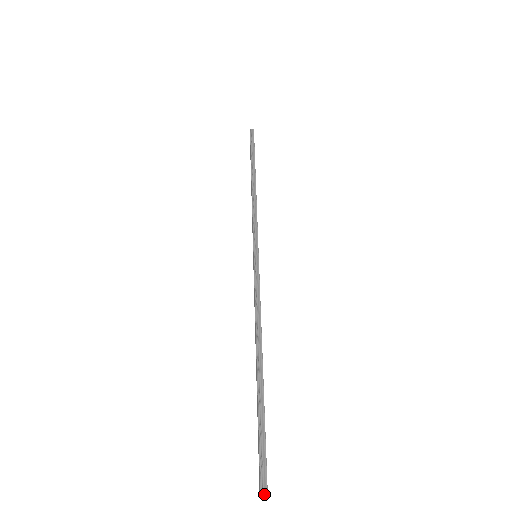
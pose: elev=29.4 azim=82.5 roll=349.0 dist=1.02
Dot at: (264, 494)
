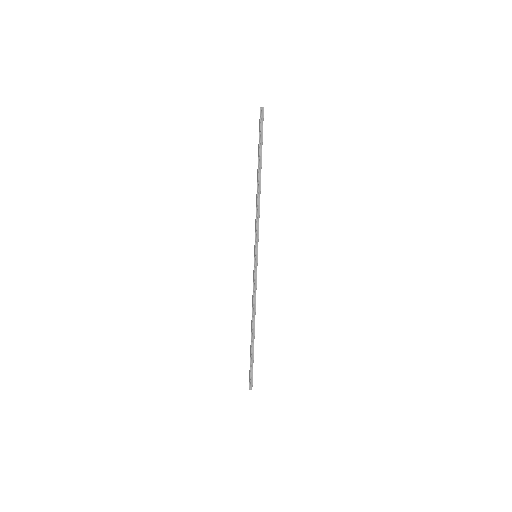
Dot at: (251, 388)
